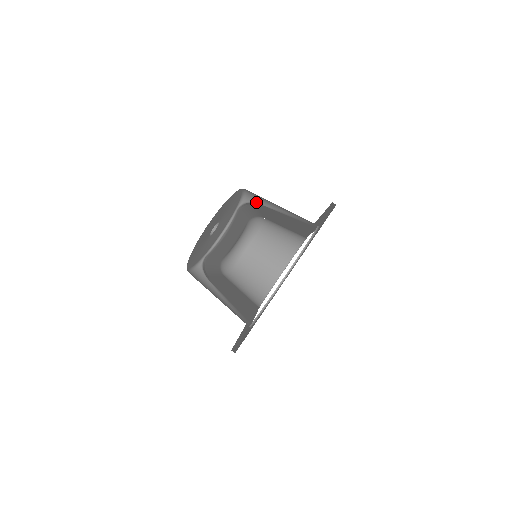
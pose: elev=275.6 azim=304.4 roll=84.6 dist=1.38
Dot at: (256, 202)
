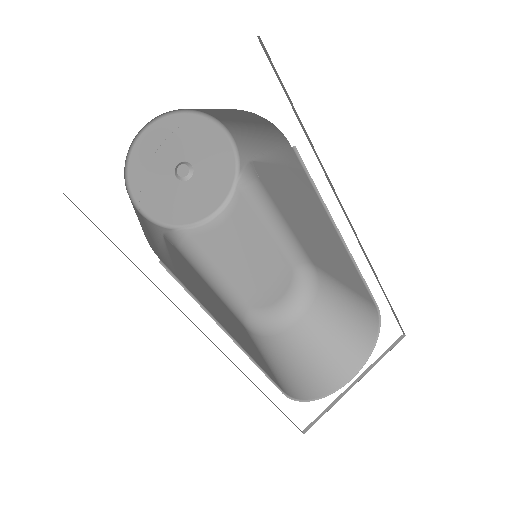
Dot at: (248, 160)
